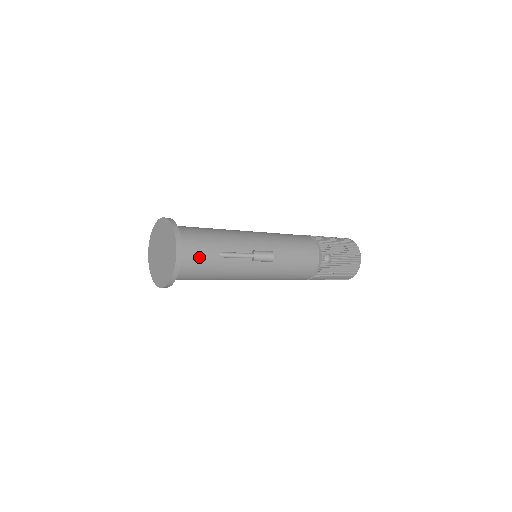
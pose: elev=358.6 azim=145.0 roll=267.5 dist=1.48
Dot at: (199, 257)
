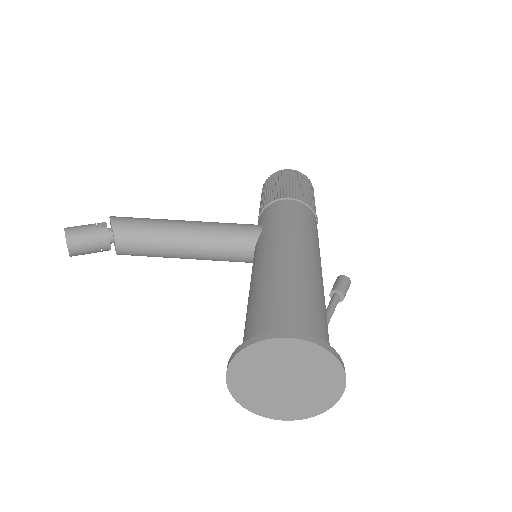
Dot at: occluded
